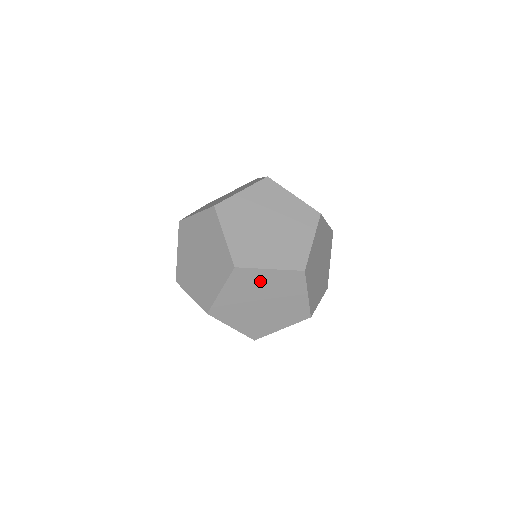
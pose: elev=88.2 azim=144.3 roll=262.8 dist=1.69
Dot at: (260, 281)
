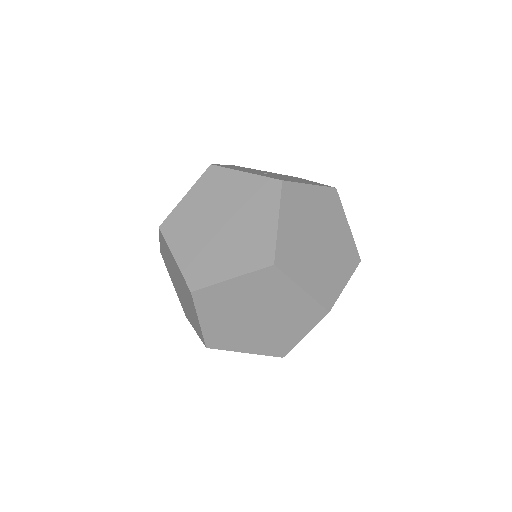
Dot at: (232, 295)
